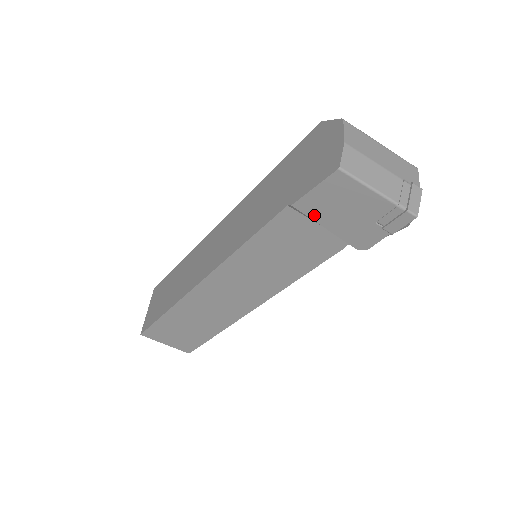
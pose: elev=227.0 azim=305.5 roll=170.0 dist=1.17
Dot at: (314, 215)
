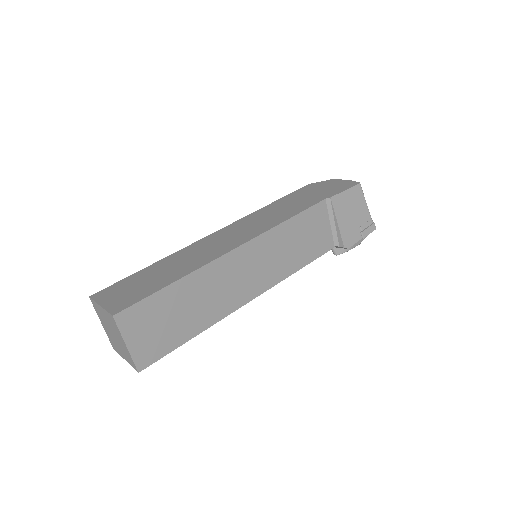
Dot at: (337, 210)
